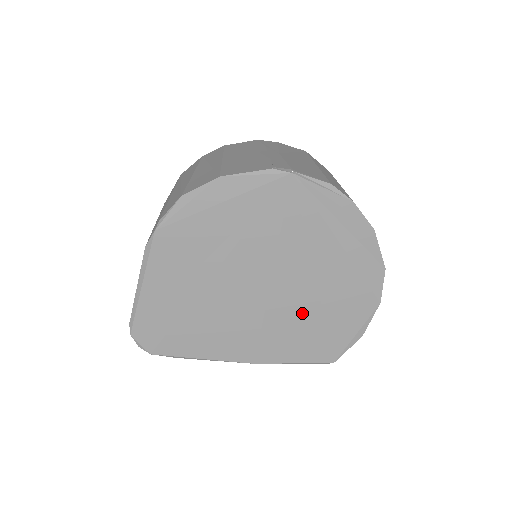
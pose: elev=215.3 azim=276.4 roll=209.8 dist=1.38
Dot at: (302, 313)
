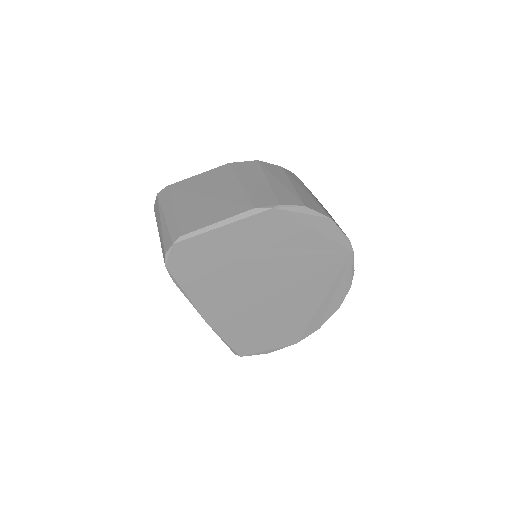
Dot at: (266, 318)
